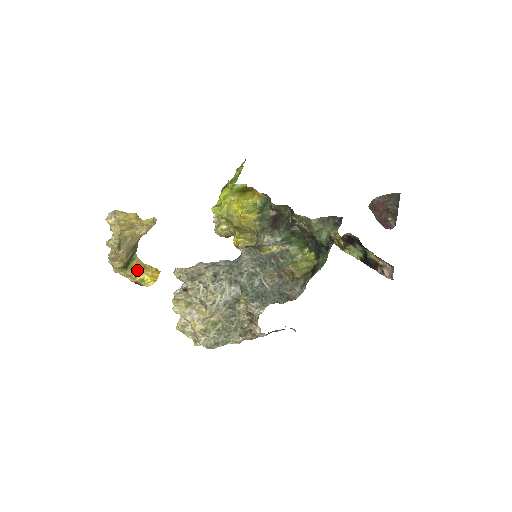
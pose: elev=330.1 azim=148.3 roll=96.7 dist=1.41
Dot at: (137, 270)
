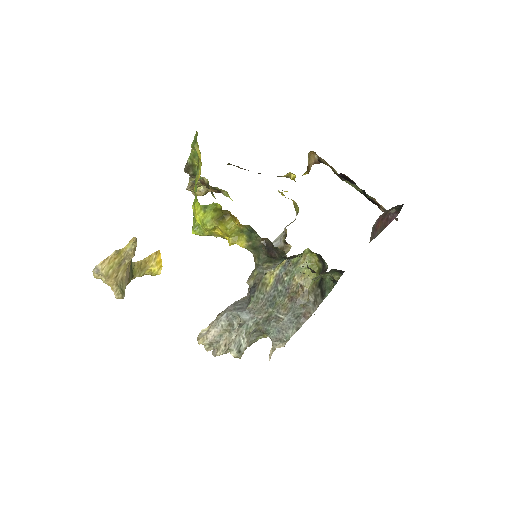
Dot at: (141, 269)
